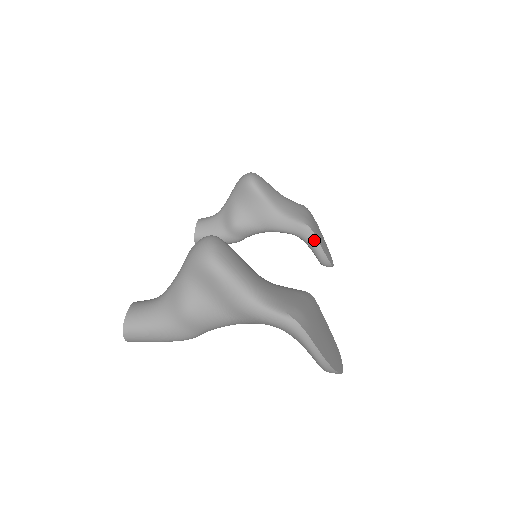
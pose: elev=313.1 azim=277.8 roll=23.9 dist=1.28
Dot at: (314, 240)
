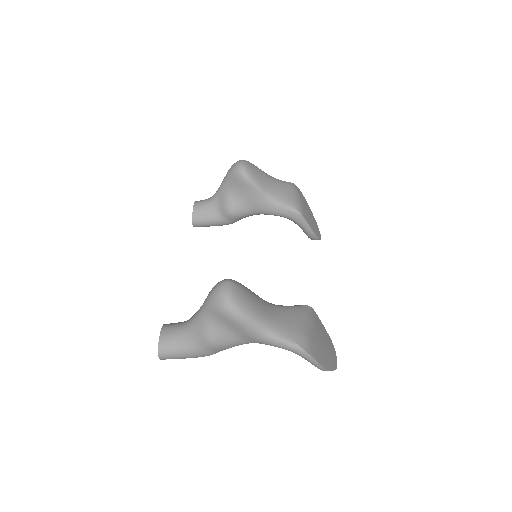
Dot at: (304, 223)
